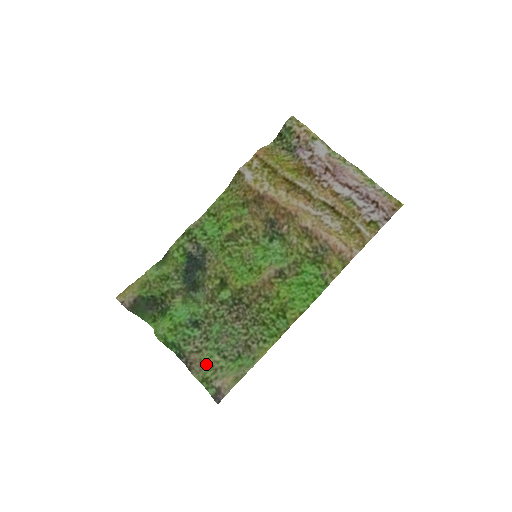
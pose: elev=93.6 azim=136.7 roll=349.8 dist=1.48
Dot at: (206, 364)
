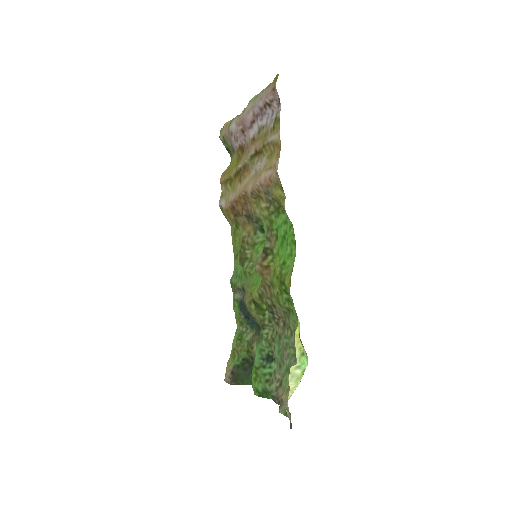
Dot at: occluded
